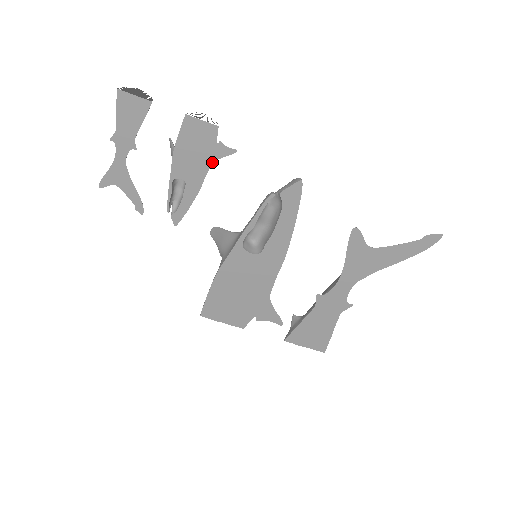
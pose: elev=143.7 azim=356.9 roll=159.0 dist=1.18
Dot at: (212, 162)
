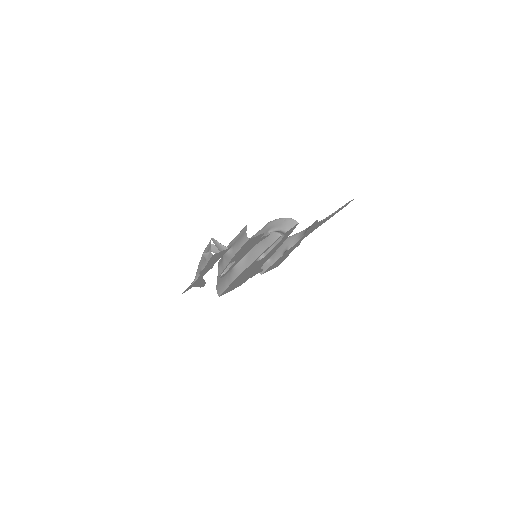
Dot at: occluded
